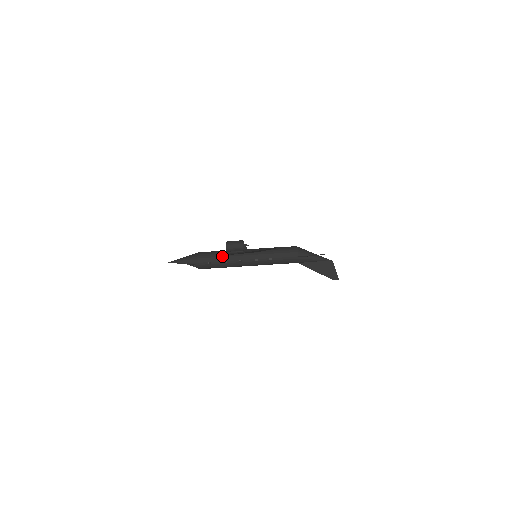
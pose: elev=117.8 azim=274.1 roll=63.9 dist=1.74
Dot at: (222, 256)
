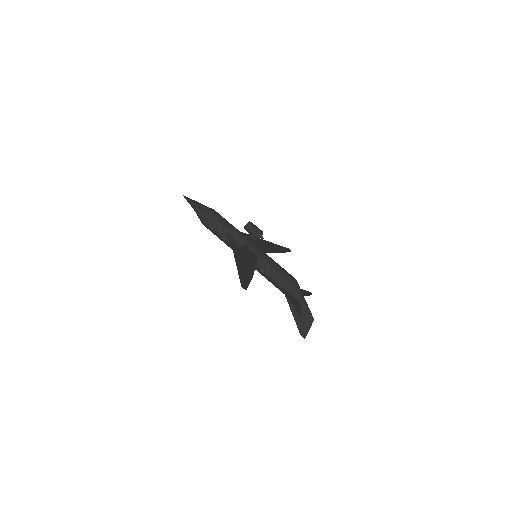
Dot at: (226, 232)
